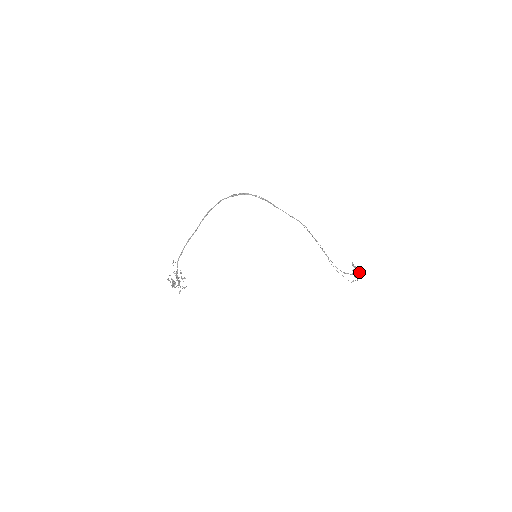
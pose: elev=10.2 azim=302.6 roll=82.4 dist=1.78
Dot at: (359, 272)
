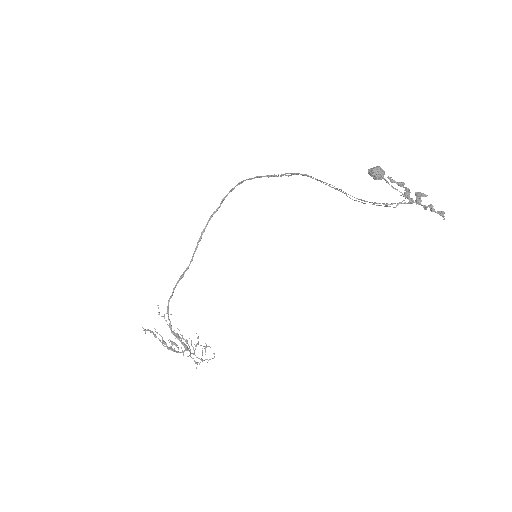
Dot at: (423, 196)
